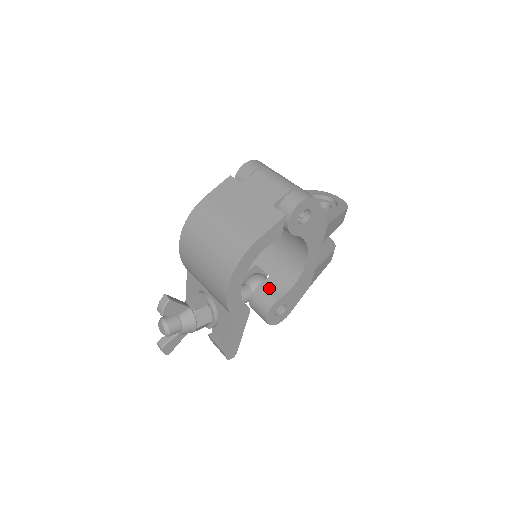
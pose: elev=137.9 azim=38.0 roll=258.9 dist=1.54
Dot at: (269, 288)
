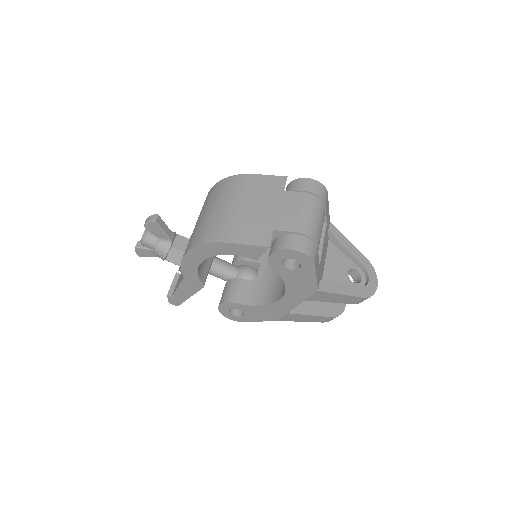
Dot at: (244, 288)
